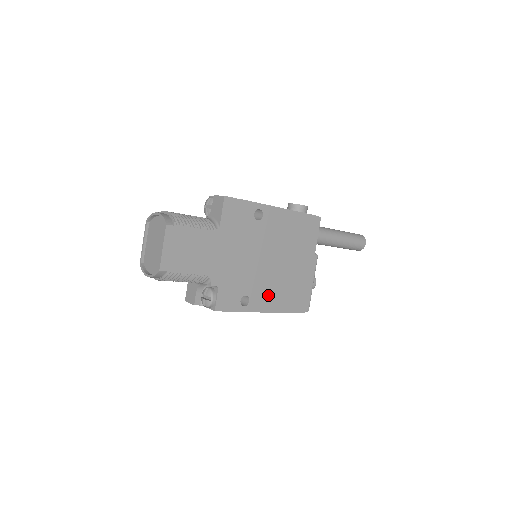
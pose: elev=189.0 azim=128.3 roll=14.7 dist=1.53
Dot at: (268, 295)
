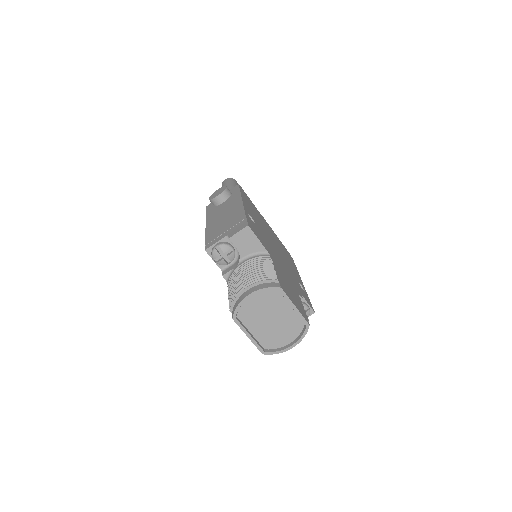
Dot at: (293, 269)
